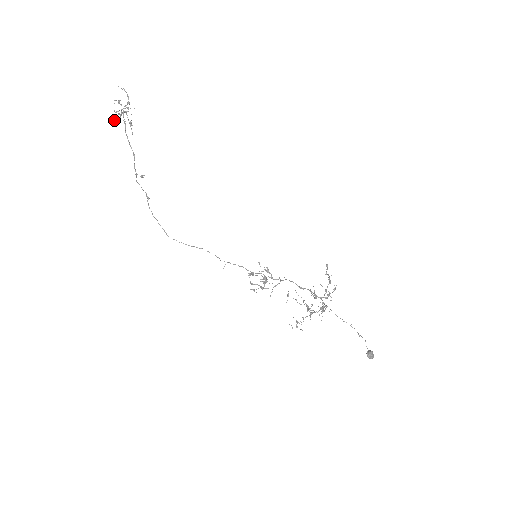
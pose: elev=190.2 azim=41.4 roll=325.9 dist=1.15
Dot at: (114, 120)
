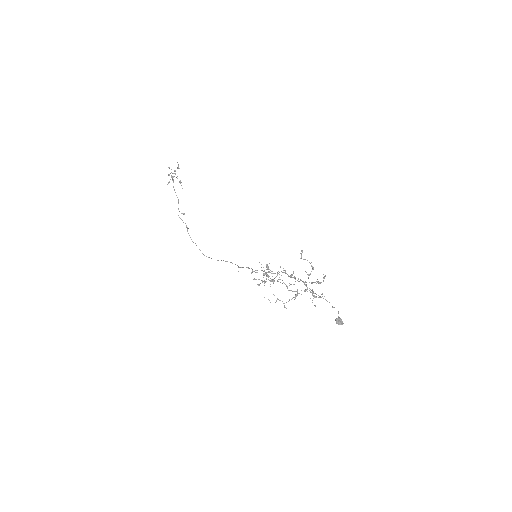
Dot at: (169, 181)
